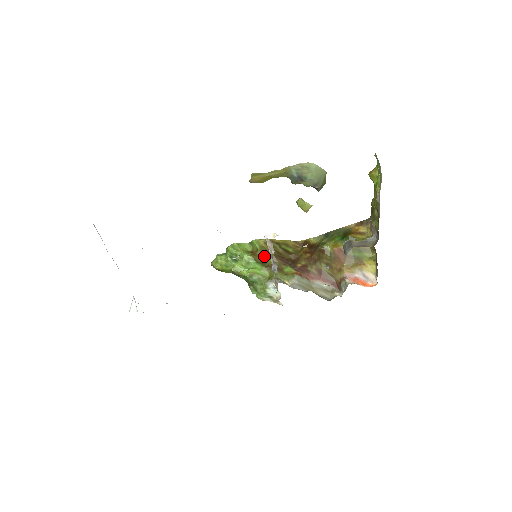
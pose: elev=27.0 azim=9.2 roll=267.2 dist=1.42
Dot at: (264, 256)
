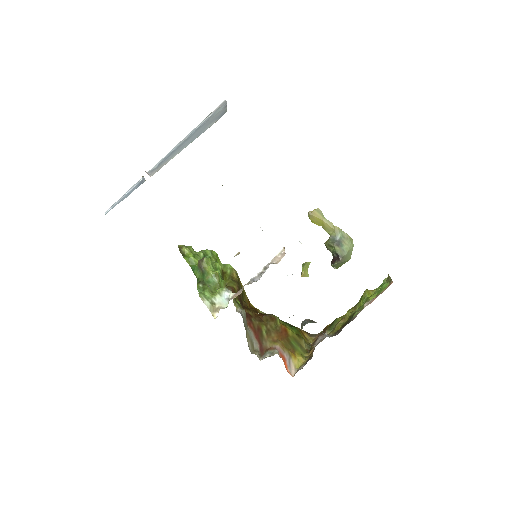
Dot at: (228, 280)
